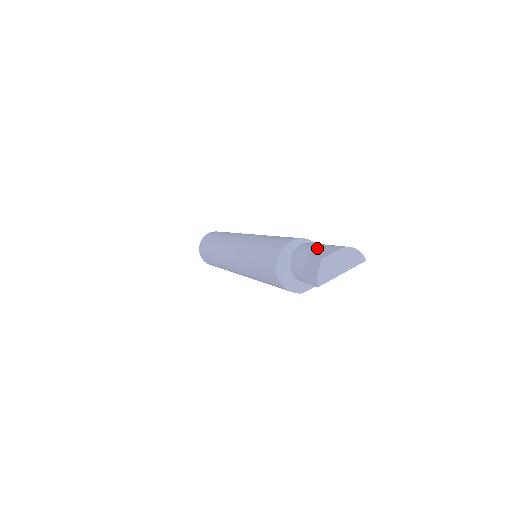
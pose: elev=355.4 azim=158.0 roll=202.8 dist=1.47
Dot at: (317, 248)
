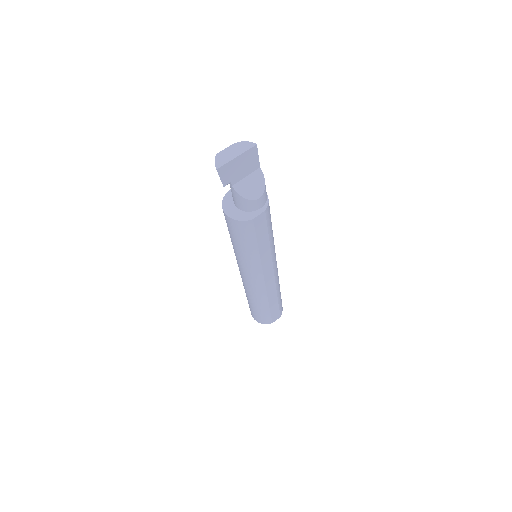
Dot at: occluded
